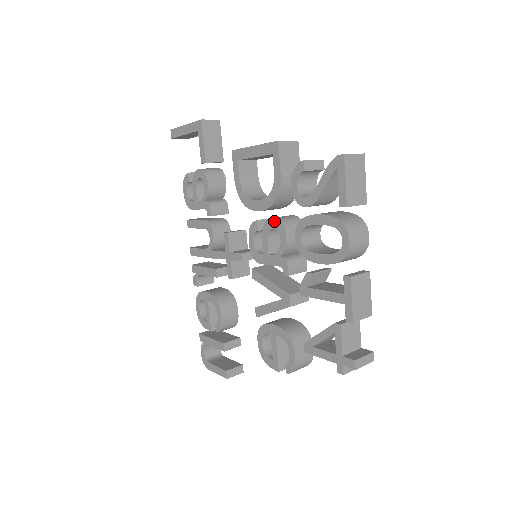
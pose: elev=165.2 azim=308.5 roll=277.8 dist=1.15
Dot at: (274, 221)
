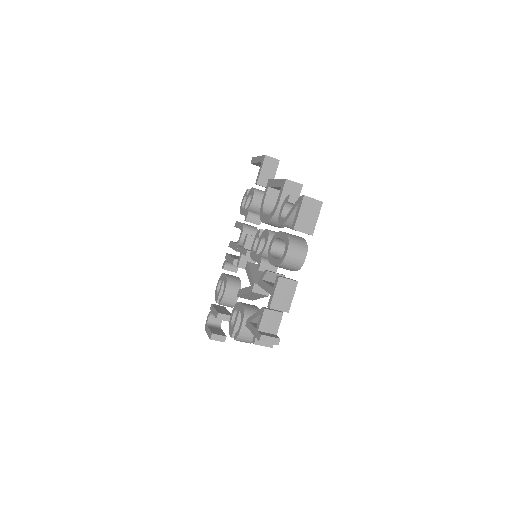
Dot at: (266, 231)
